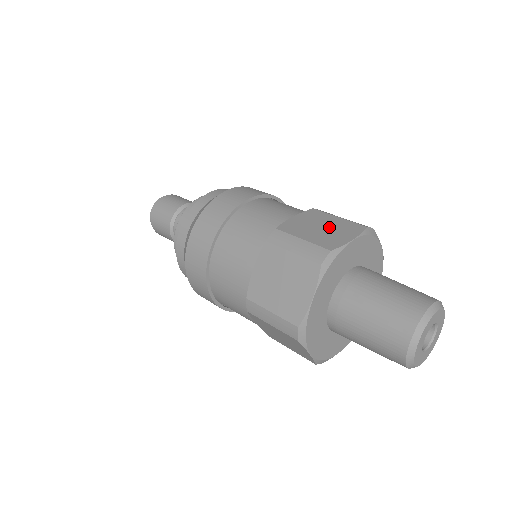
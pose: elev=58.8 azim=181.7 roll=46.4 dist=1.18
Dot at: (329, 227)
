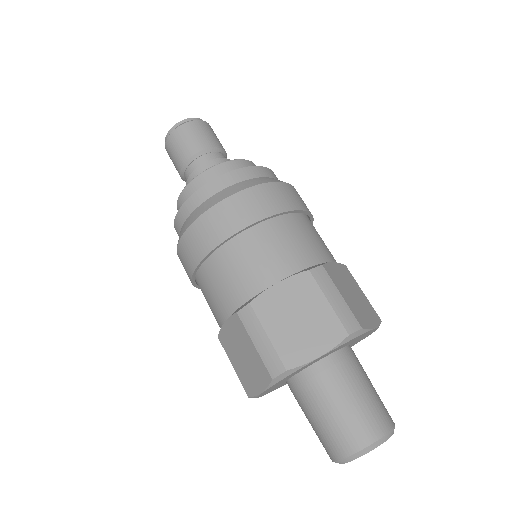
Dot at: (307, 321)
